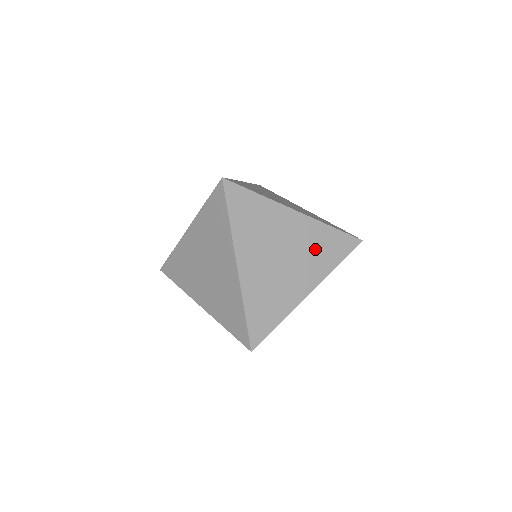
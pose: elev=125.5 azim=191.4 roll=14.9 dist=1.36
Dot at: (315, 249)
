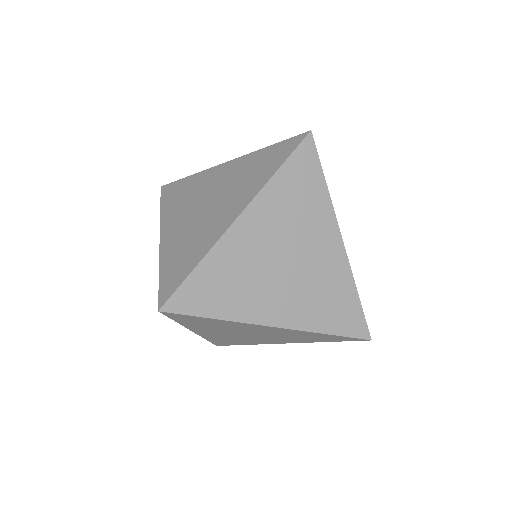
Dot at: (322, 292)
